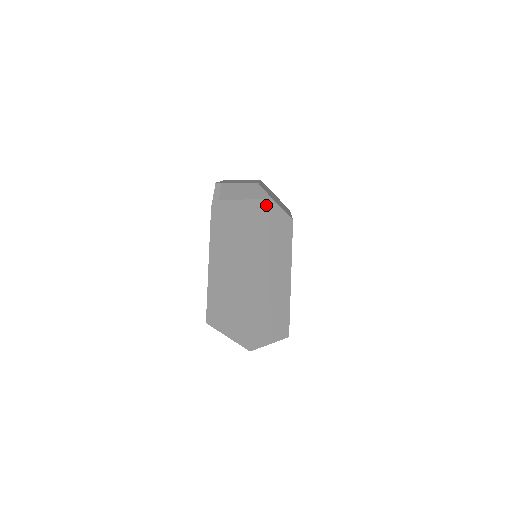
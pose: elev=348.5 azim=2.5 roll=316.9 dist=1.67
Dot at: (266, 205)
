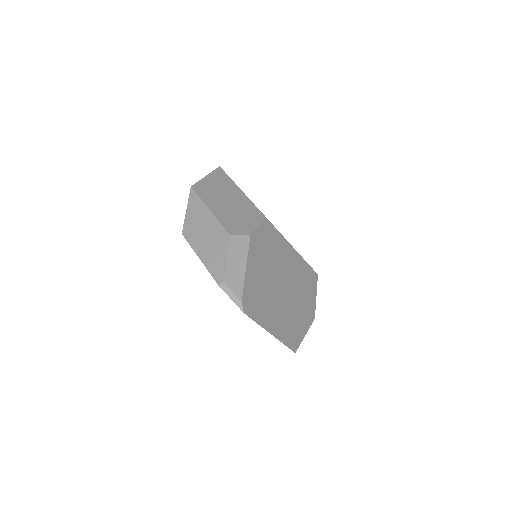
Dot at: (253, 245)
